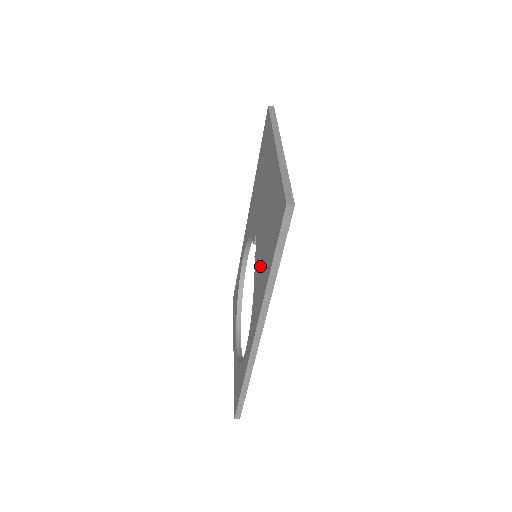
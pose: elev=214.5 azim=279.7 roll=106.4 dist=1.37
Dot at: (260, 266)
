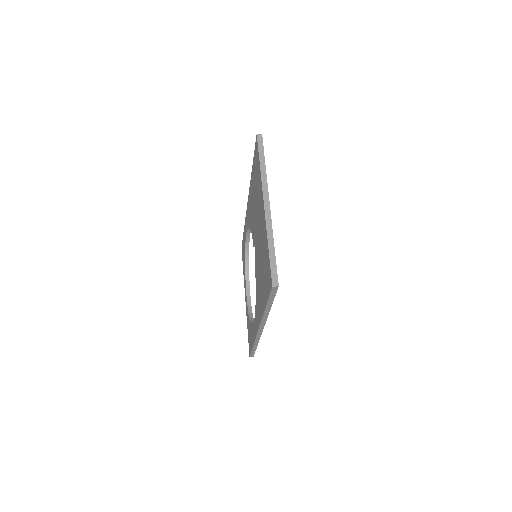
Dot at: (259, 284)
